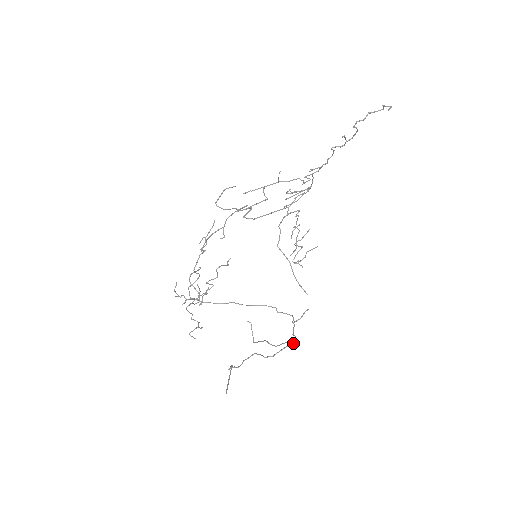
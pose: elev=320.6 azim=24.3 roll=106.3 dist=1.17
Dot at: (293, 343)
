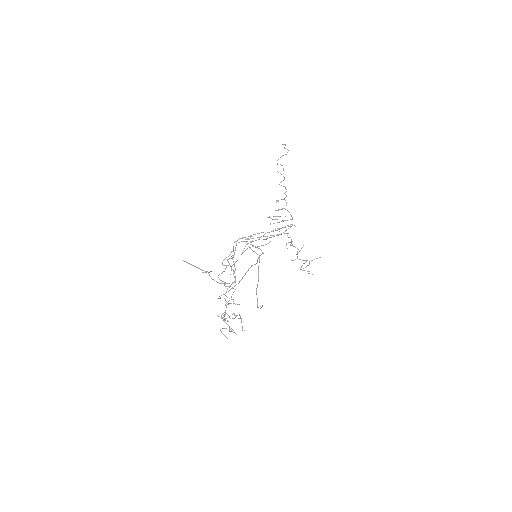
Dot at: (243, 241)
